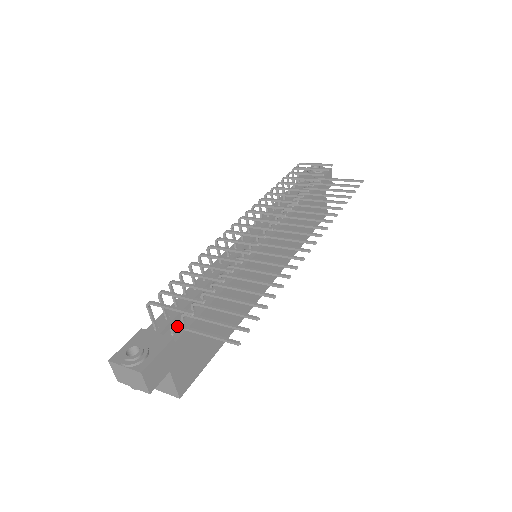
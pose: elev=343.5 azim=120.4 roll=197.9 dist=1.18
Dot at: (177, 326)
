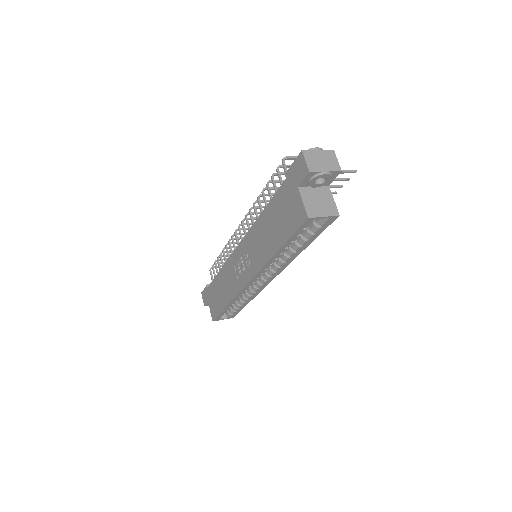
Dot at: occluded
